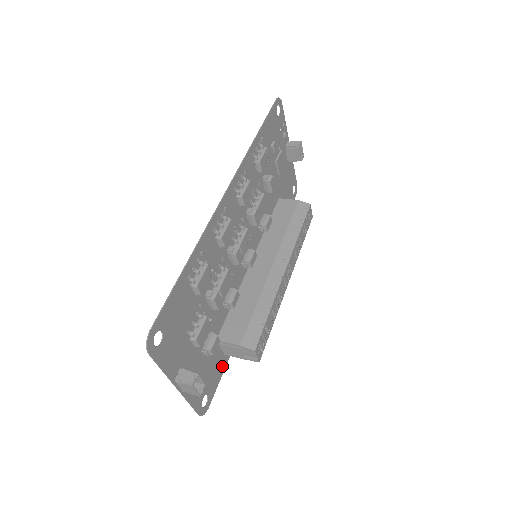
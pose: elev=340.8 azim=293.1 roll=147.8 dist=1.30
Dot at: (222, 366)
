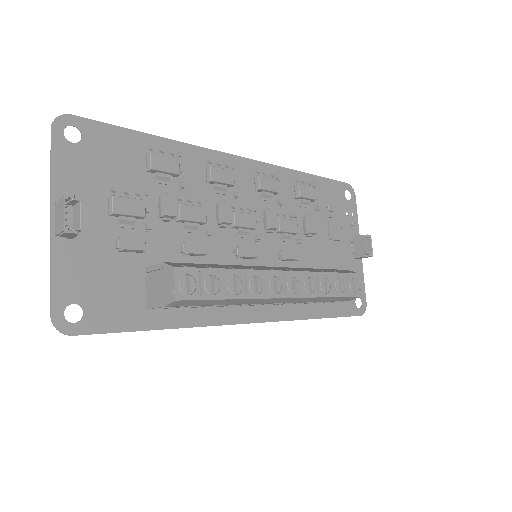
Dot at: (134, 320)
